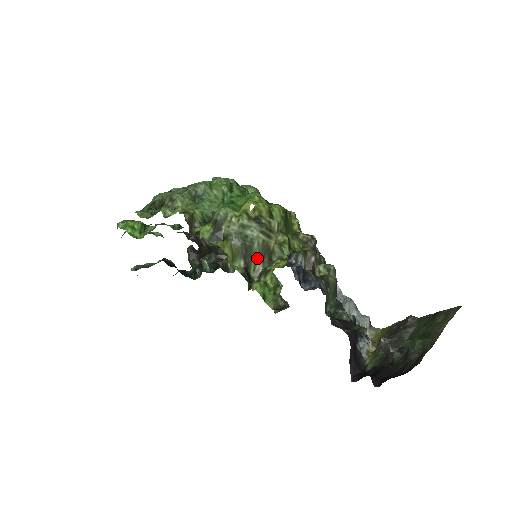
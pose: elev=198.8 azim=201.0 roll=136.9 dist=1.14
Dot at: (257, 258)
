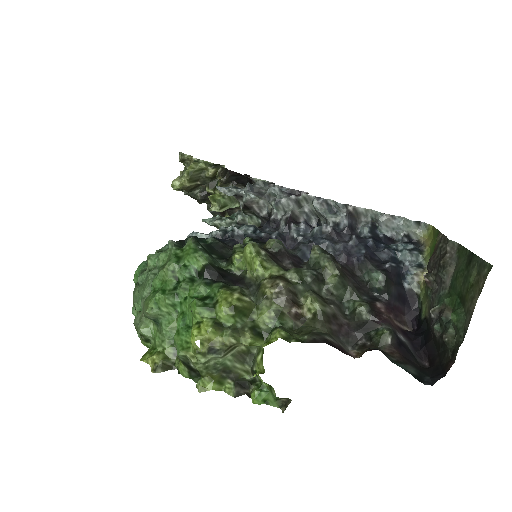
Dot at: (239, 366)
